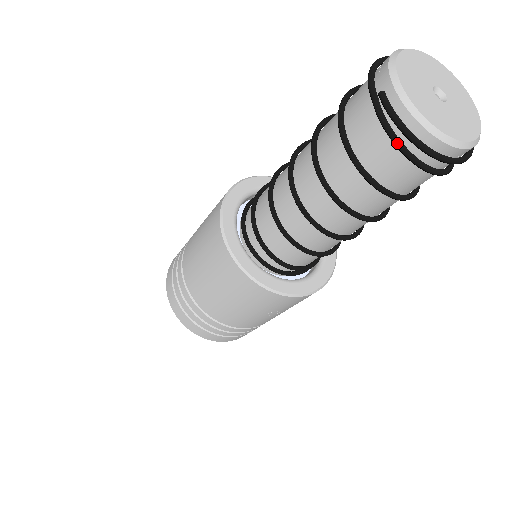
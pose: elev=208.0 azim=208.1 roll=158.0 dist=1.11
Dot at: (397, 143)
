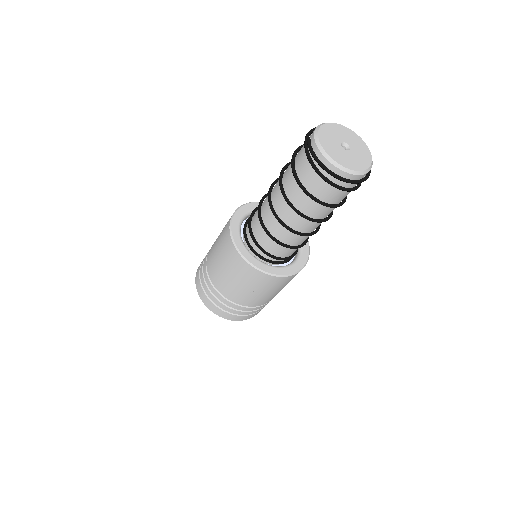
Dot at: (312, 164)
